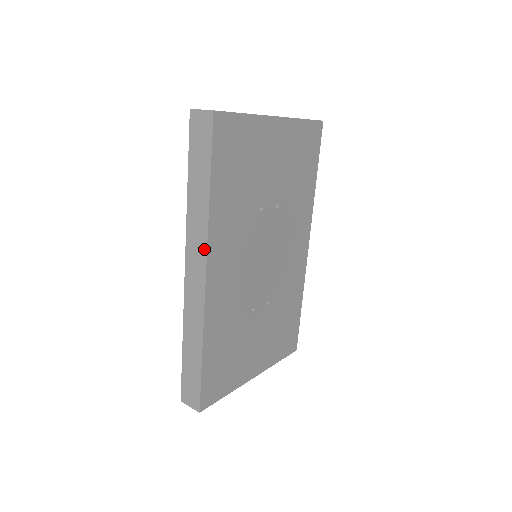
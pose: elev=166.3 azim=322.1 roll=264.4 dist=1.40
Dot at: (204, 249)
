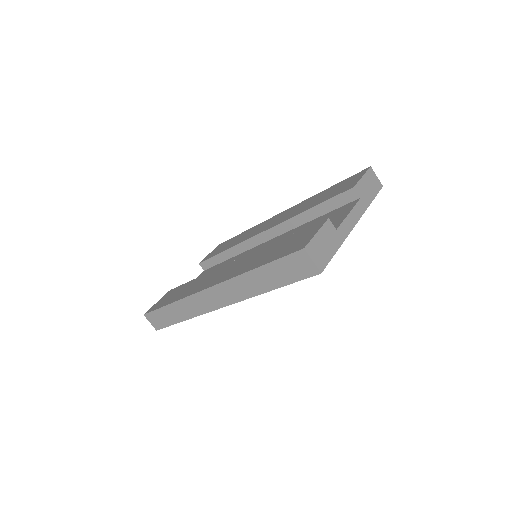
Dot at: (235, 300)
